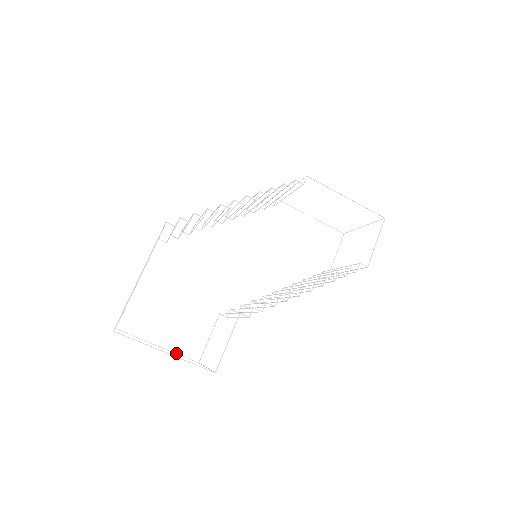
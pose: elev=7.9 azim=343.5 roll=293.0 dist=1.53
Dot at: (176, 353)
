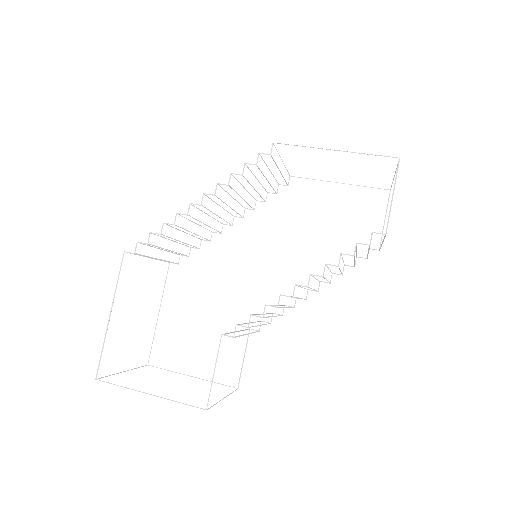
Dot at: (211, 381)
